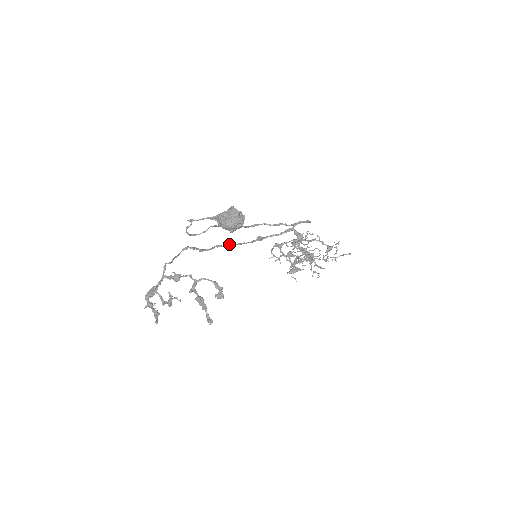
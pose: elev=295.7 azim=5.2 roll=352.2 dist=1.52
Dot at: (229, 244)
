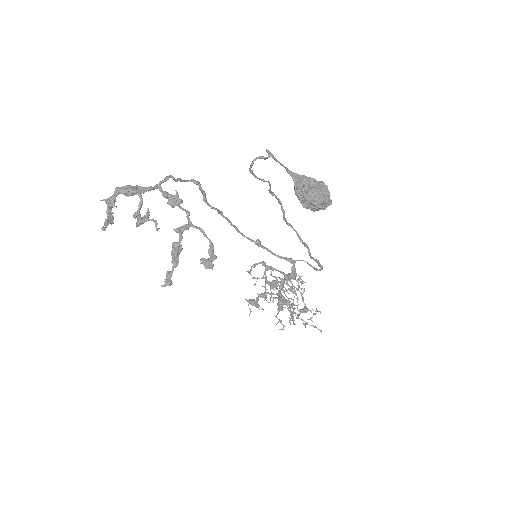
Dot at: occluded
